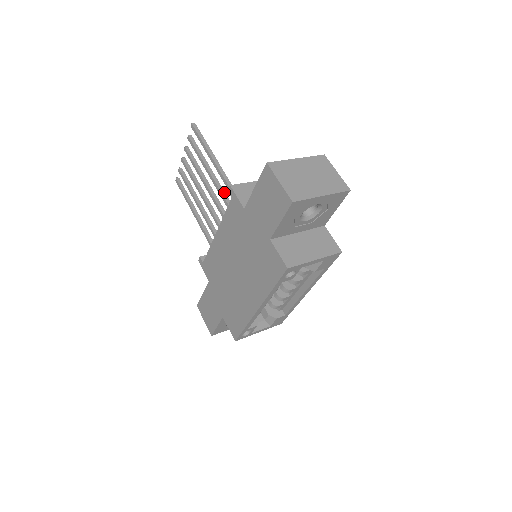
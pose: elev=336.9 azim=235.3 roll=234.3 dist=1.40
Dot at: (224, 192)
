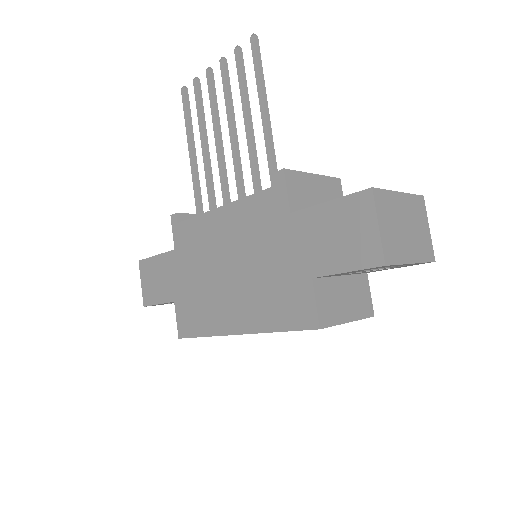
Dot at: (257, 158)
